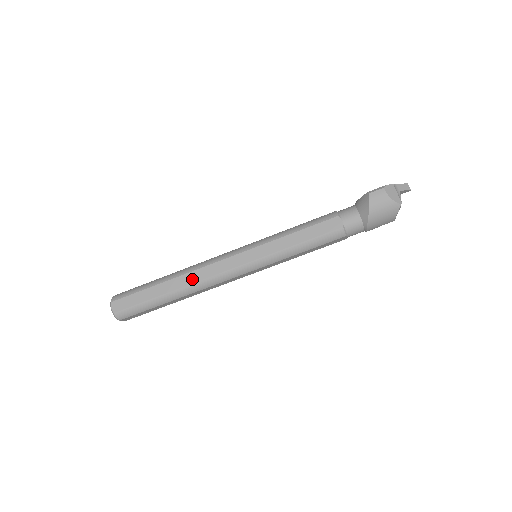
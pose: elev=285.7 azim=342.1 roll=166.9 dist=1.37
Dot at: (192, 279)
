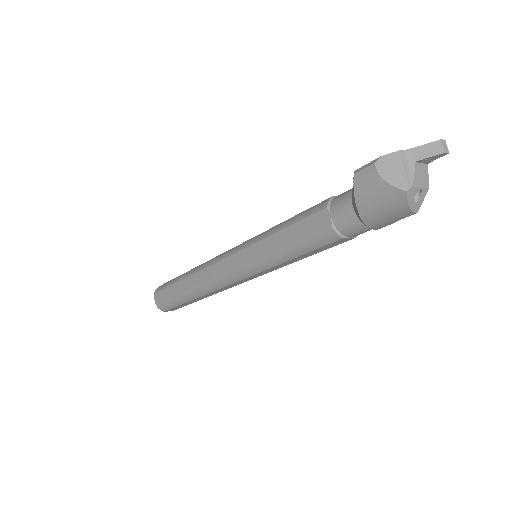
Dot at: (199, 280)
